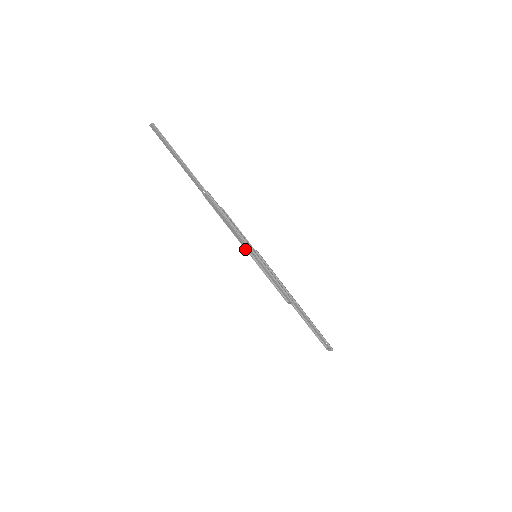
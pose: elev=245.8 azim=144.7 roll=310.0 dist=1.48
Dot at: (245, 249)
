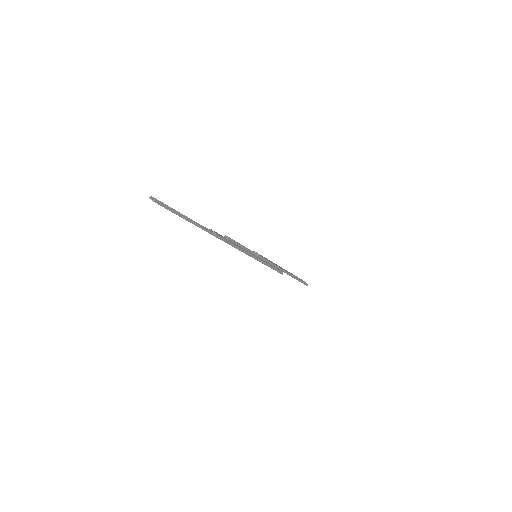
Dot at: occluded
